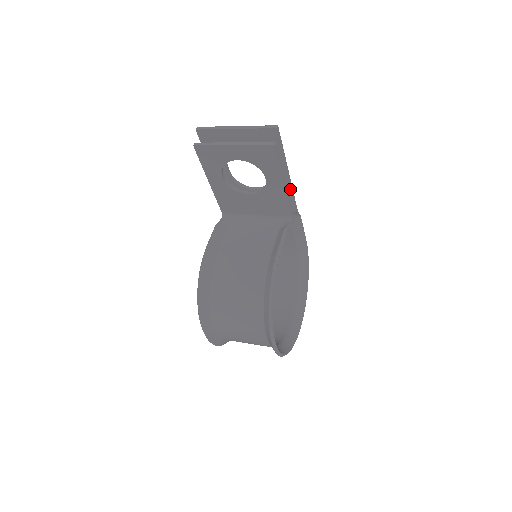
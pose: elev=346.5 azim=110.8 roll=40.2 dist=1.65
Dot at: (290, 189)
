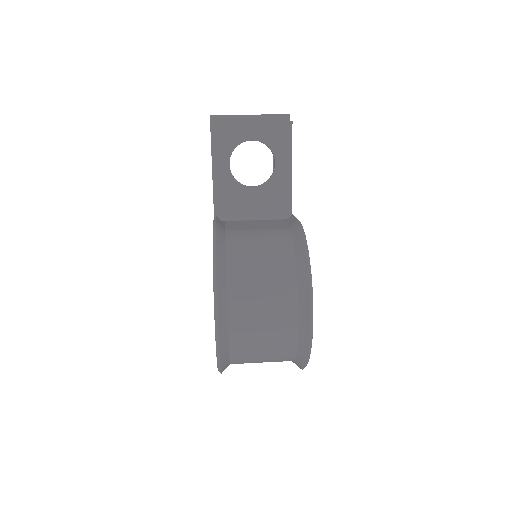
Dot at: occluded
